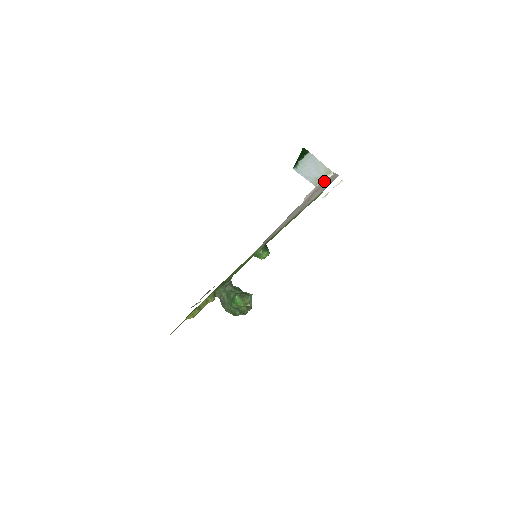
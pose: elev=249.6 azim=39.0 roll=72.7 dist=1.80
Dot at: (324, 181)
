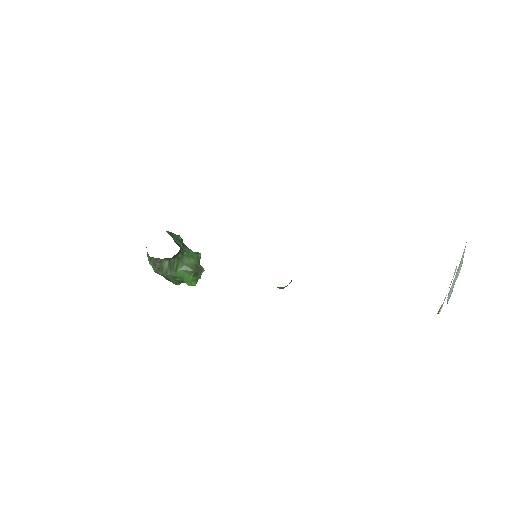
Dot at: occluded
